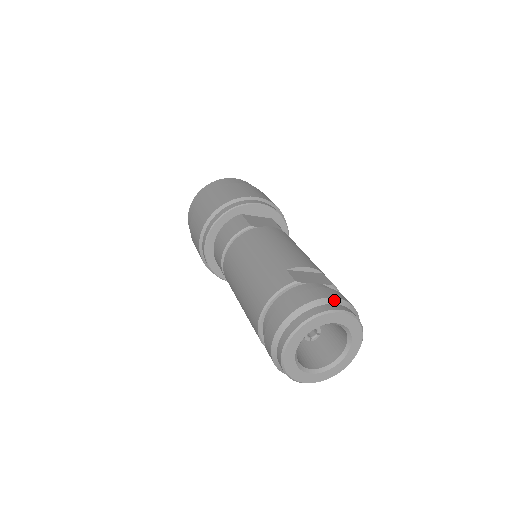
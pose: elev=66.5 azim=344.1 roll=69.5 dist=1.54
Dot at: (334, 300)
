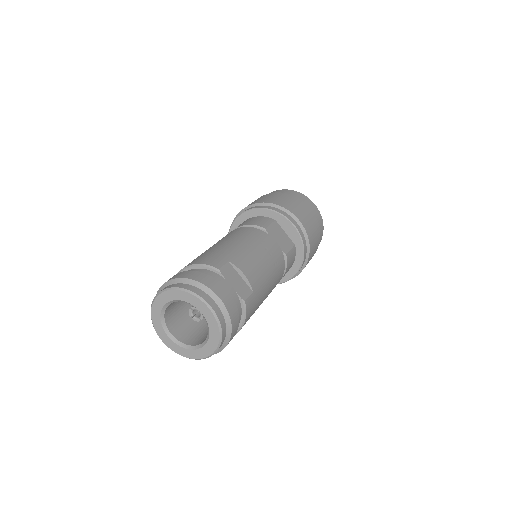
Dot at: (218, 300)
